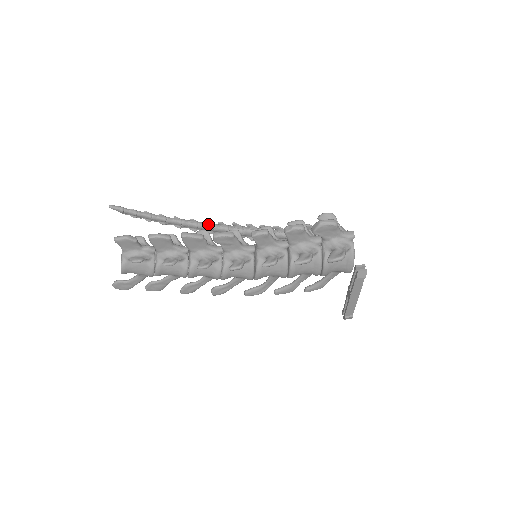
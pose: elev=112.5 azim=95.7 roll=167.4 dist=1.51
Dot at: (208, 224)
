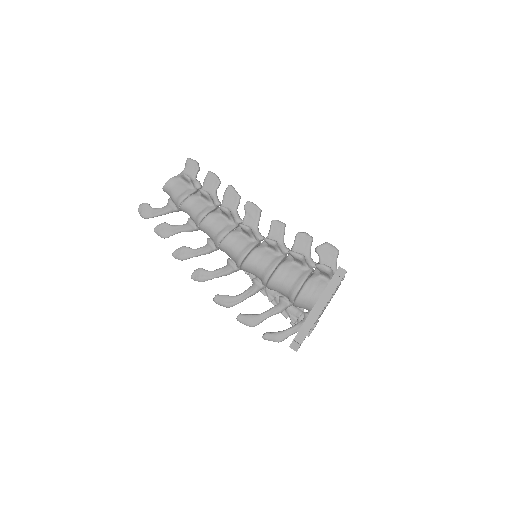
Dot at: occluded
